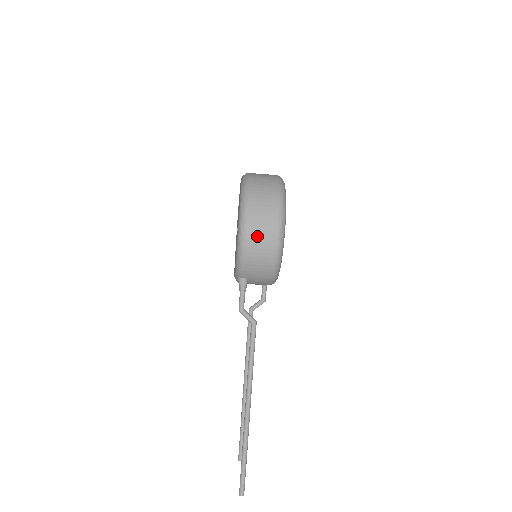
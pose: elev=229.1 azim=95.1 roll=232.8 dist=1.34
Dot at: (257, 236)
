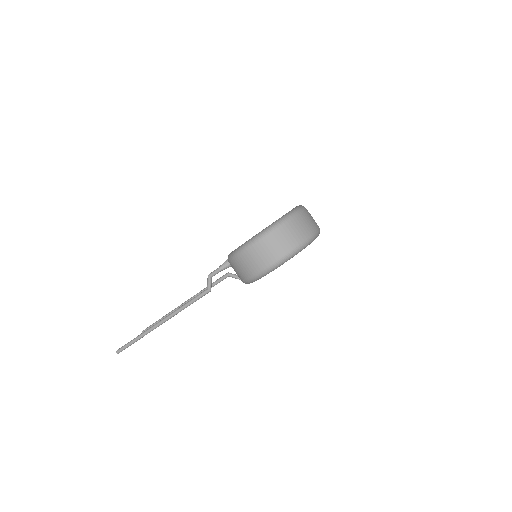
Dot at: (254, 256)
